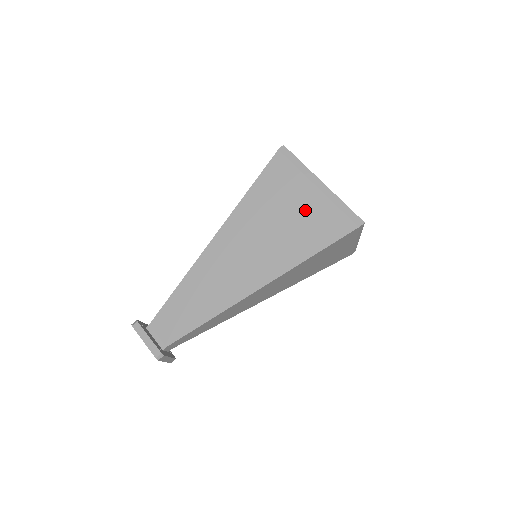
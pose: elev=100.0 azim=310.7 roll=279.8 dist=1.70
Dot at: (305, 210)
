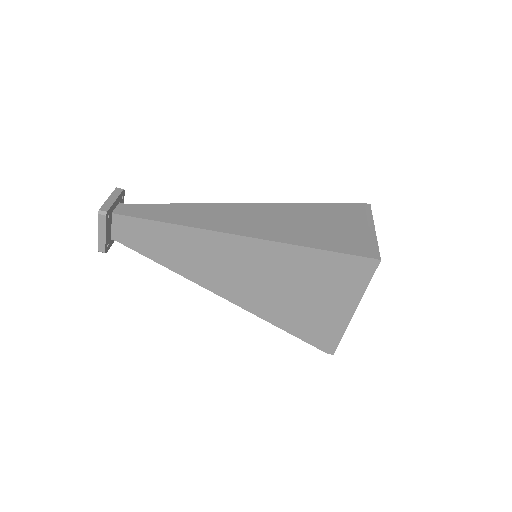
Dot at: (317, 308)
